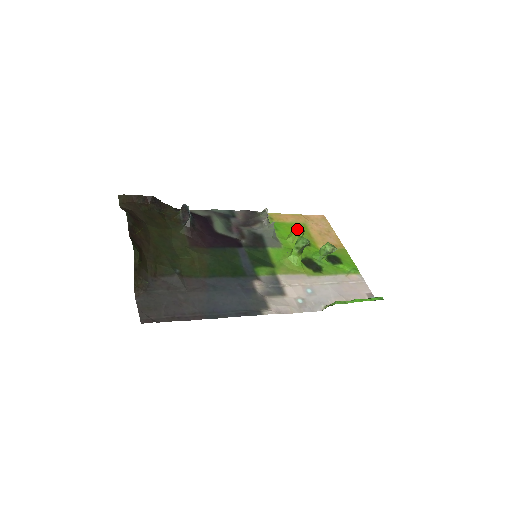
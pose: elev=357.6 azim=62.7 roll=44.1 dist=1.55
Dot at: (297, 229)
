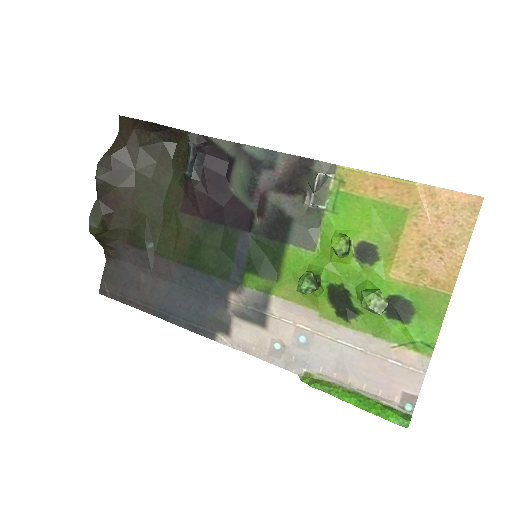
Dot at: (331, 245)
